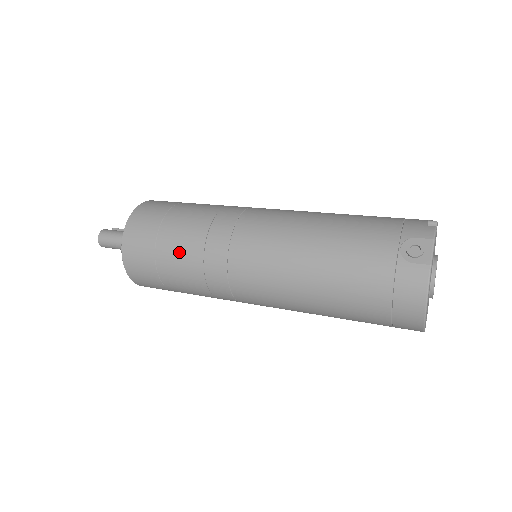
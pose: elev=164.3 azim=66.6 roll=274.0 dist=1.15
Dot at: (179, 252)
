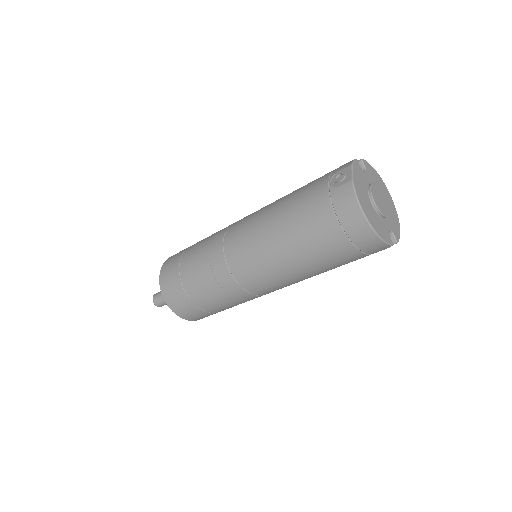
Dot at: (194, 270)
